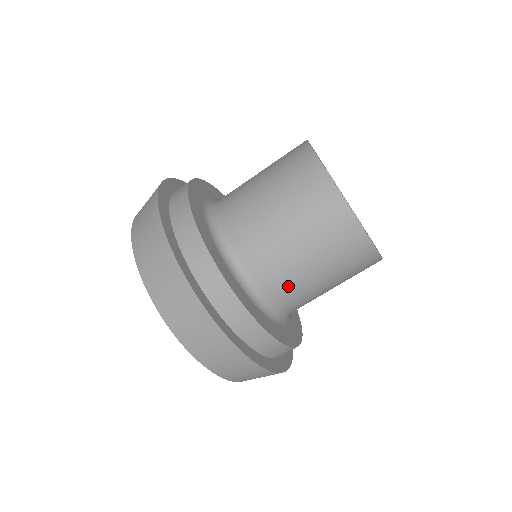
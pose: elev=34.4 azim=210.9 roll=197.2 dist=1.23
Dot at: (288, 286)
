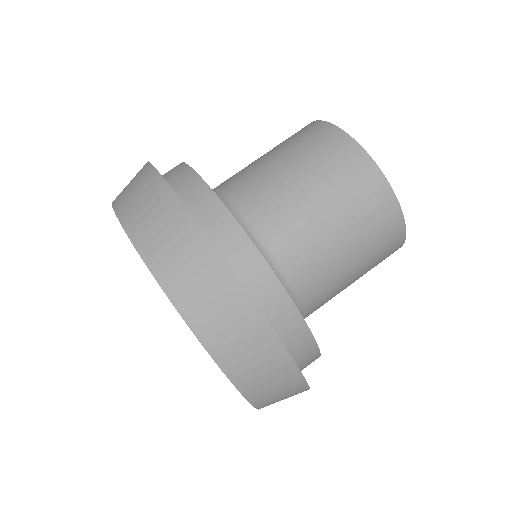
Dot at: occluded
